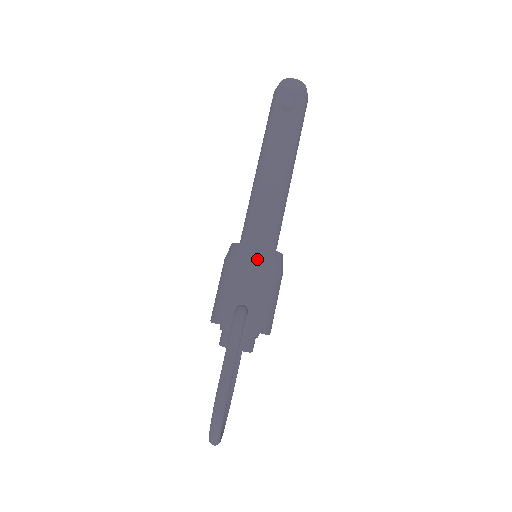
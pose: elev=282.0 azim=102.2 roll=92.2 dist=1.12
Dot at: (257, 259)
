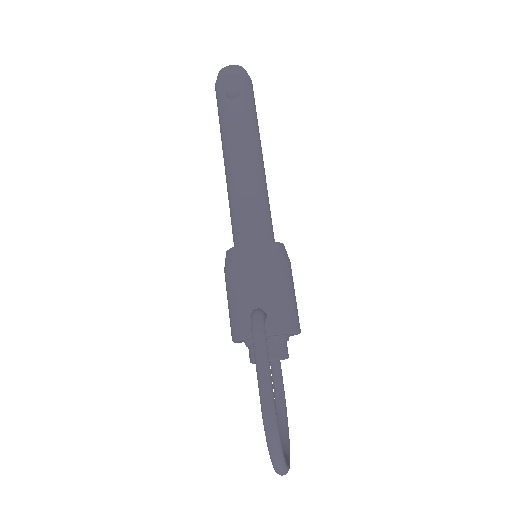
Dot at: (256, 256)
